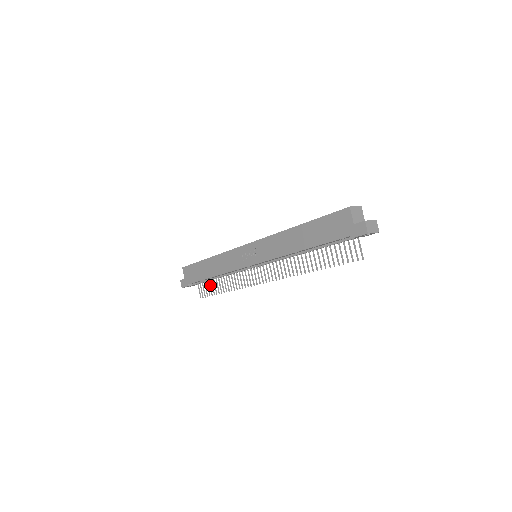
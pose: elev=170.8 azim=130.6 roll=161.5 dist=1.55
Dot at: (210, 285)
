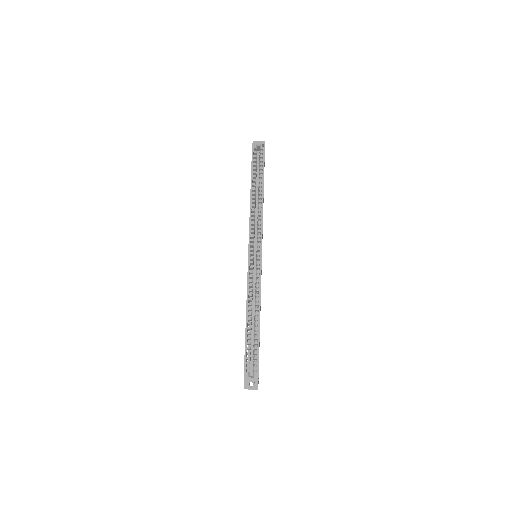
Dot at: occluded
